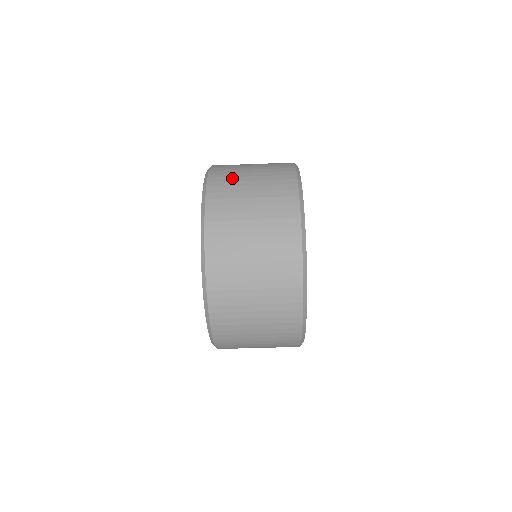
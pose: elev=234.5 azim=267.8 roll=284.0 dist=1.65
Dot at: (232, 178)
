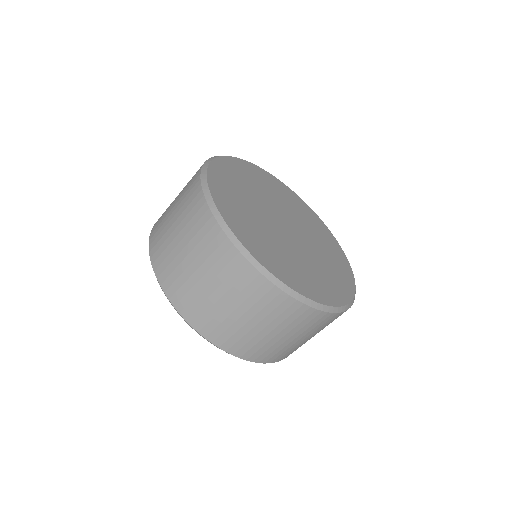
Dot at: (203, 307)
